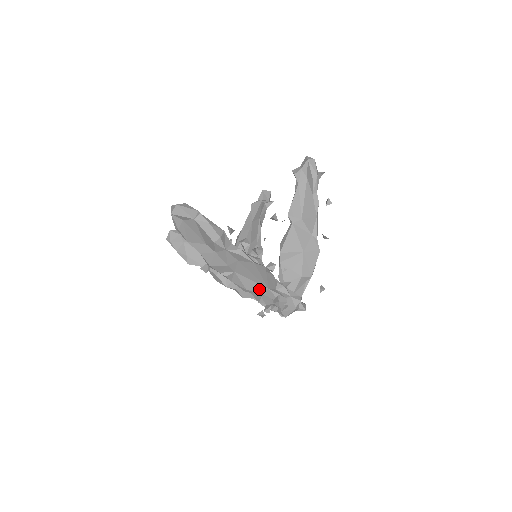
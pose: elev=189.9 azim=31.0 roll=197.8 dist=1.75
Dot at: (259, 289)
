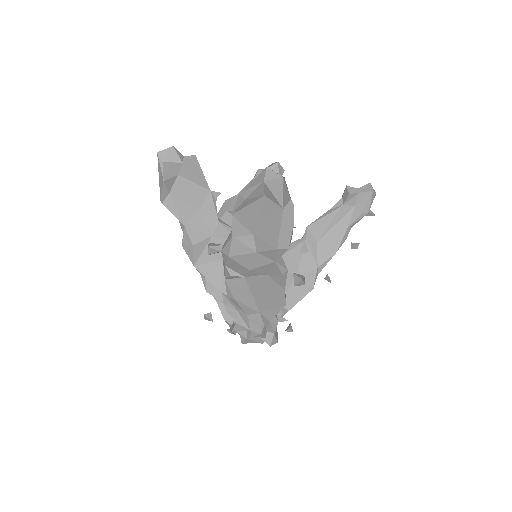
Dot at: (249, 307)
